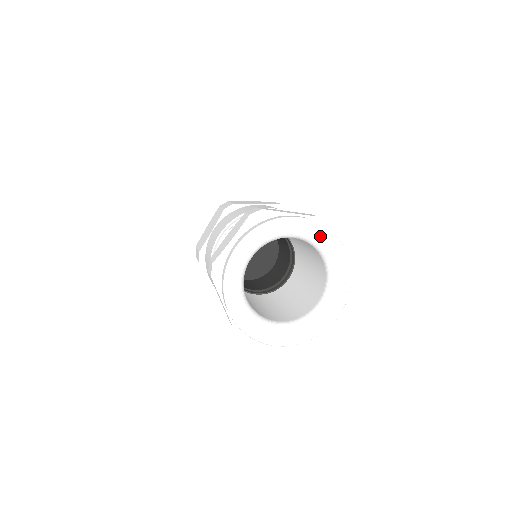
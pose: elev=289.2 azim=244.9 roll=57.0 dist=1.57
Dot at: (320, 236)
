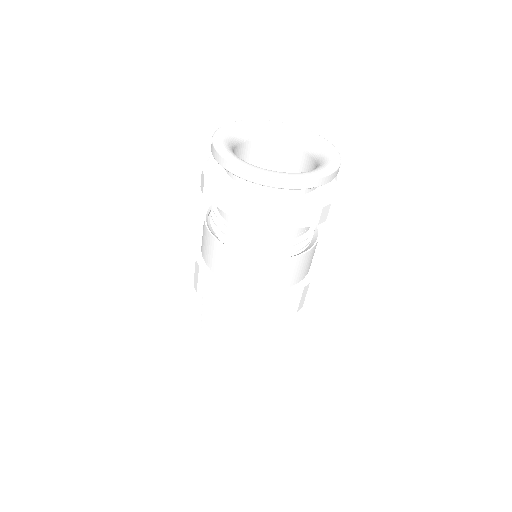
Dot at: (283, 126)
